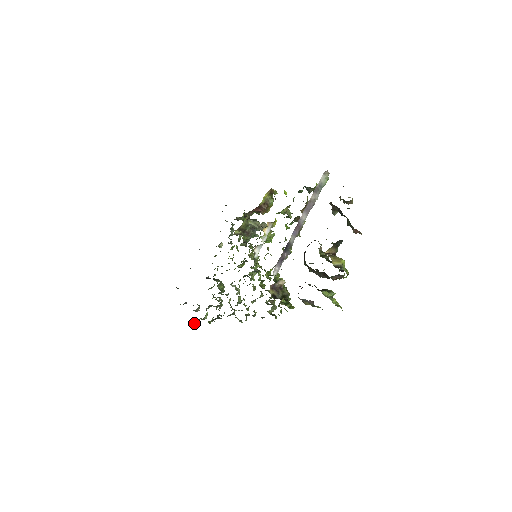
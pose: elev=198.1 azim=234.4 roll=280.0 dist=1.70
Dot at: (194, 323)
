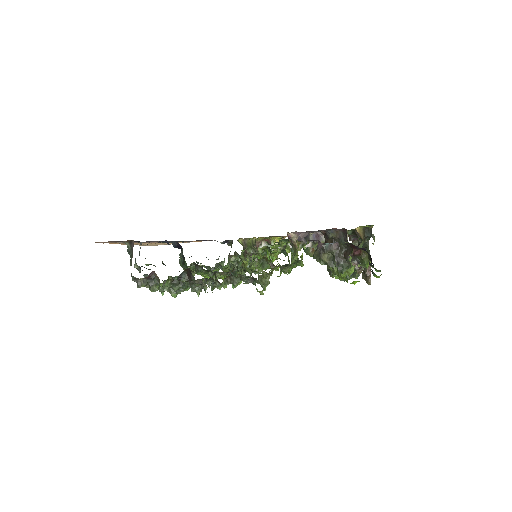
Dot at: (143, 279)
